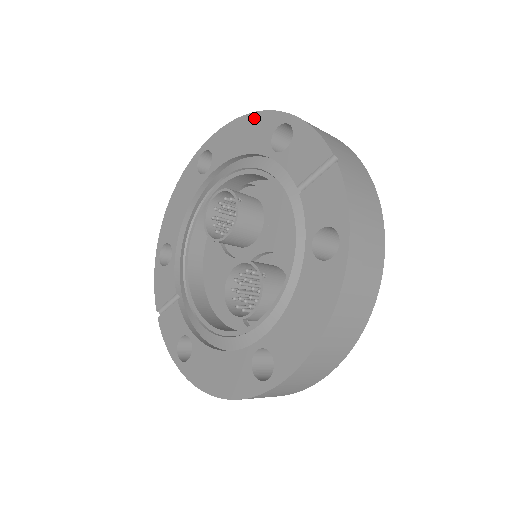
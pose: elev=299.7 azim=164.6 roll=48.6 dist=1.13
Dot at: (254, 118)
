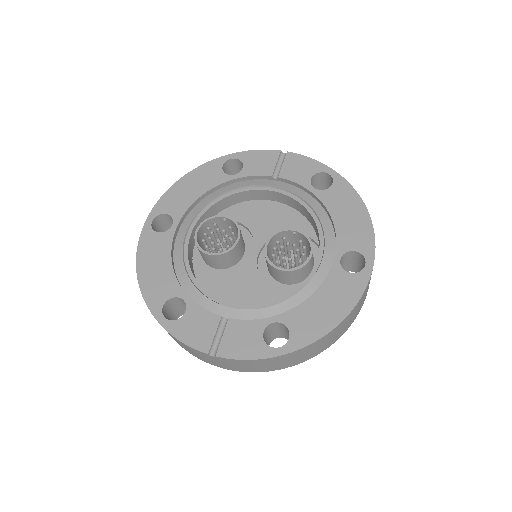
Dot at: (194, 173)
